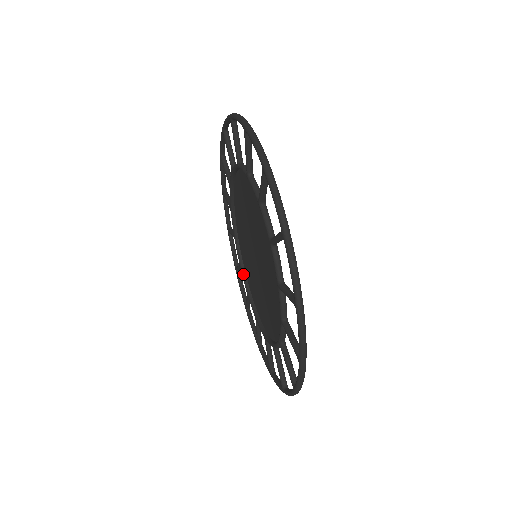
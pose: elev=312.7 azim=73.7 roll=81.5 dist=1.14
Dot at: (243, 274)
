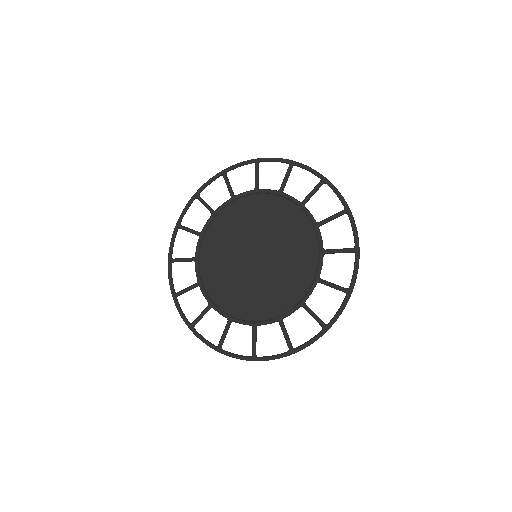
Dot at: (285, 313)
